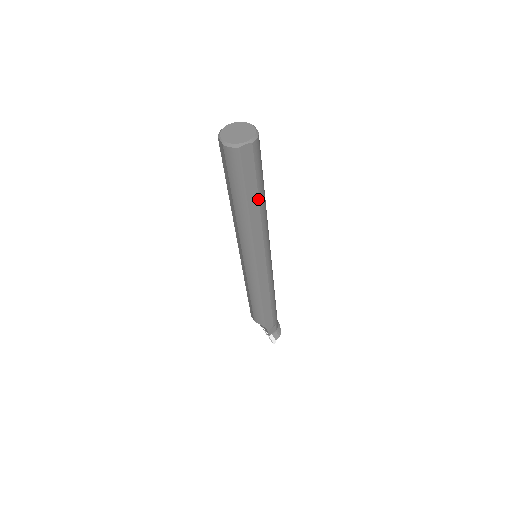
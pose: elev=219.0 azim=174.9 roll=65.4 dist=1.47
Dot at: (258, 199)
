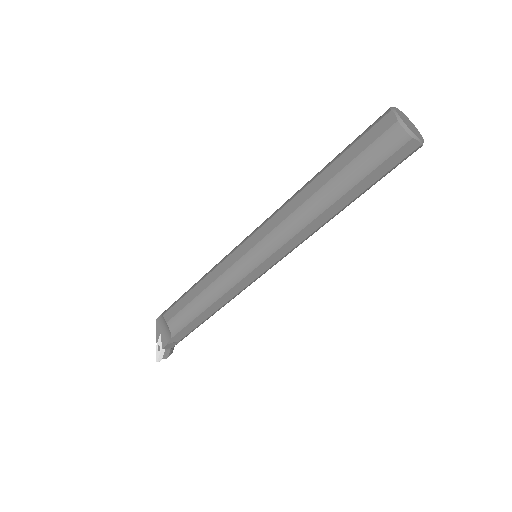
Dot at: (349, 202)
